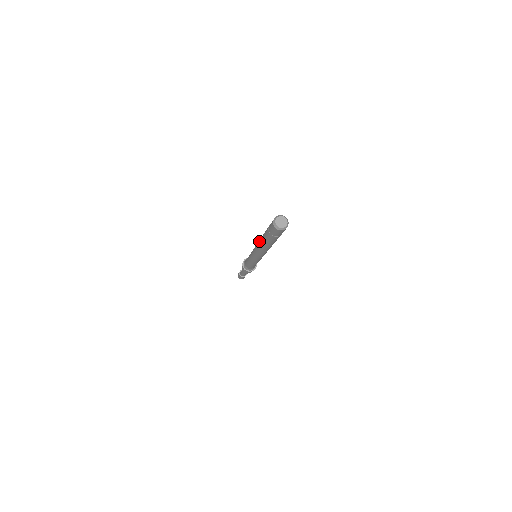
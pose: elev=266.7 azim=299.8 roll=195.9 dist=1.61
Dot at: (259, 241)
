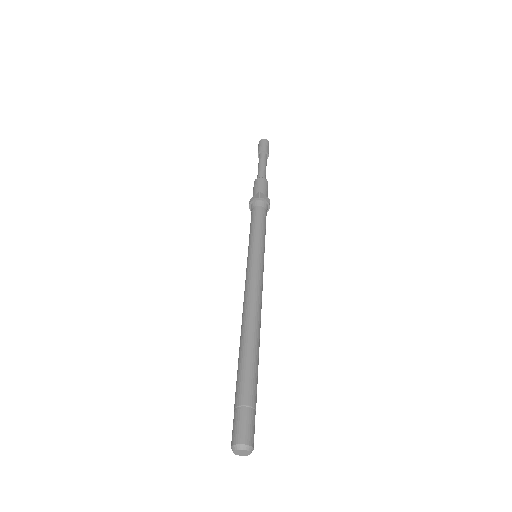
Dot at: (241, 332)
